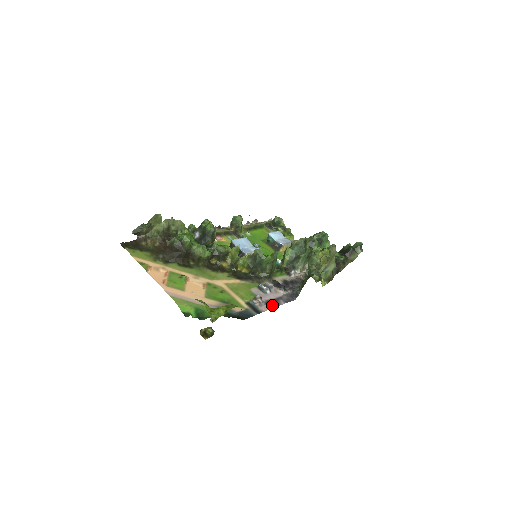
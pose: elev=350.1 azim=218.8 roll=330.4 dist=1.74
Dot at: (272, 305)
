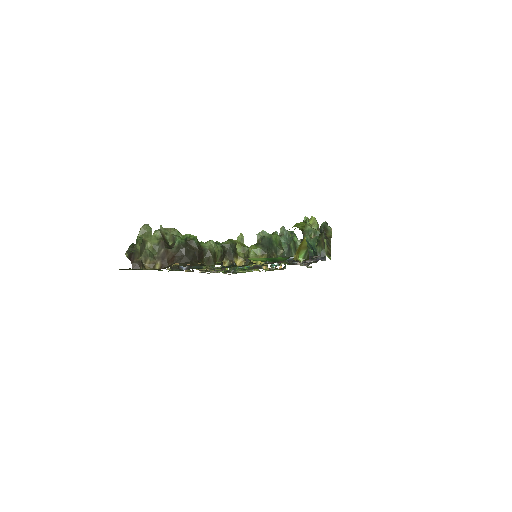
Dot at: occluded
